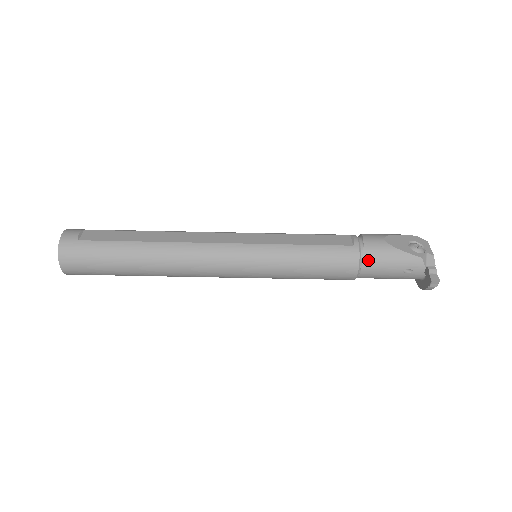
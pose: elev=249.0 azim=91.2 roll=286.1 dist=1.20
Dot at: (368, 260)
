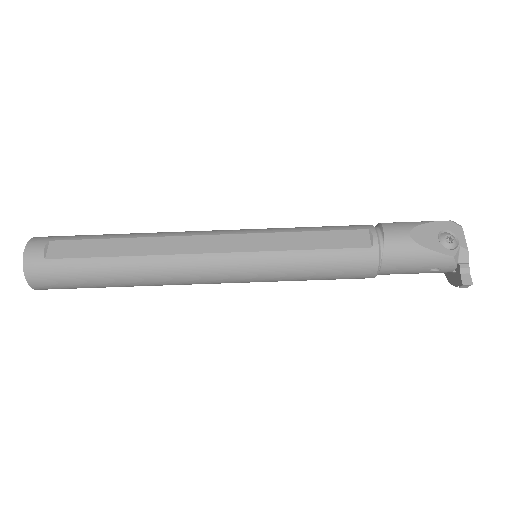
Dot at: (389, 262)
